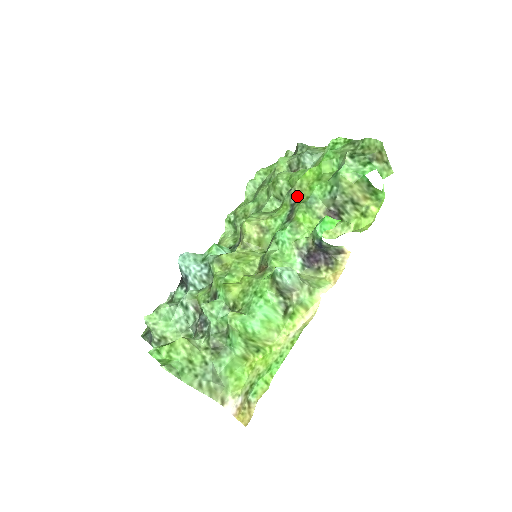
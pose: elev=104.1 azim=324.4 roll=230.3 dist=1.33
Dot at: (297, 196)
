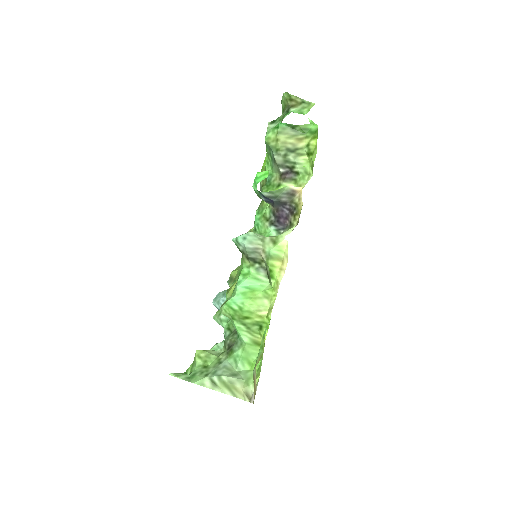
Dot at: occluded
